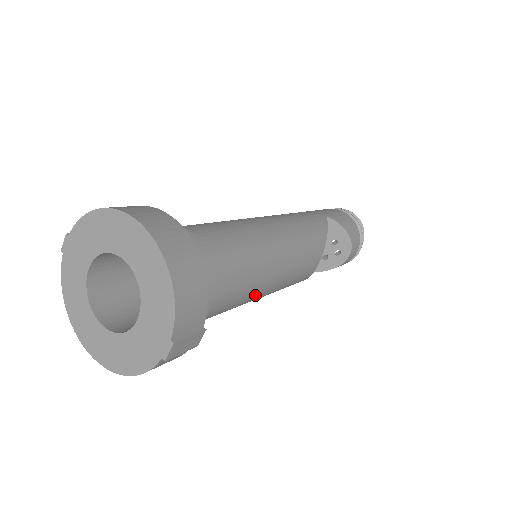
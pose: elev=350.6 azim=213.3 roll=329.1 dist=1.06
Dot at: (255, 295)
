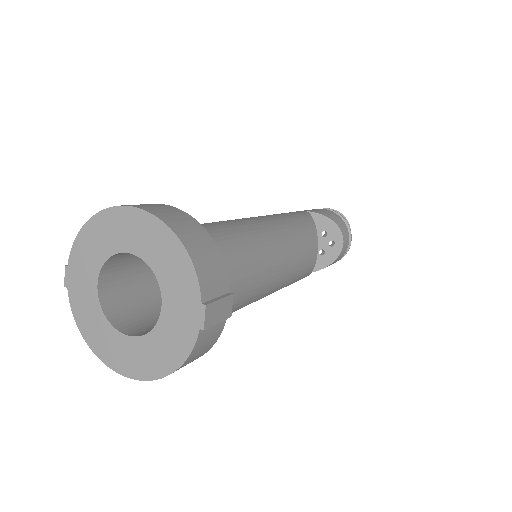
Dot at: (269, 279)
